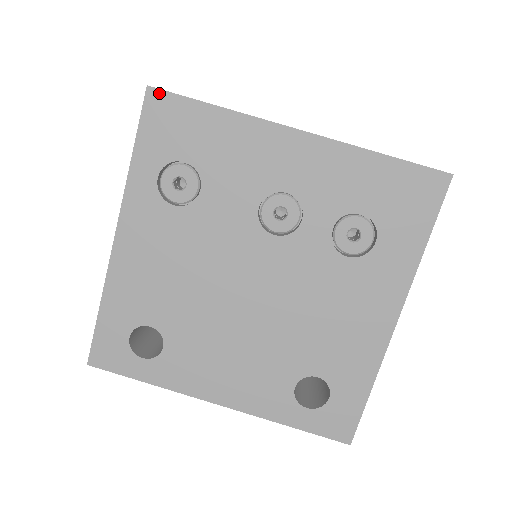
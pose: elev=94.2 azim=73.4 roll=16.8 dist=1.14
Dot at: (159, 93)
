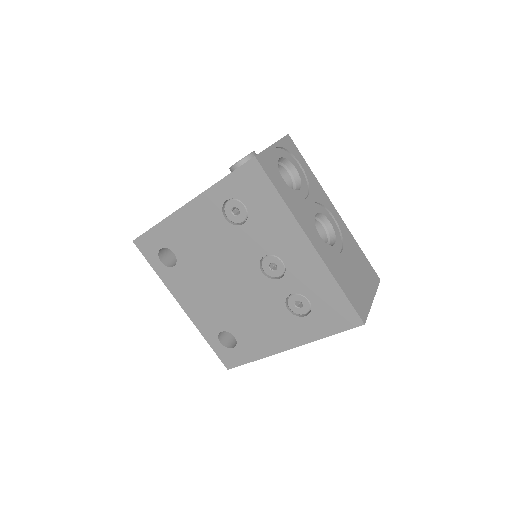
Dot at: (258, 165)
